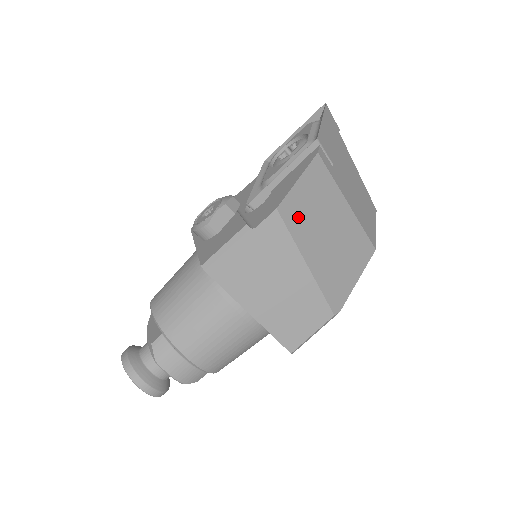
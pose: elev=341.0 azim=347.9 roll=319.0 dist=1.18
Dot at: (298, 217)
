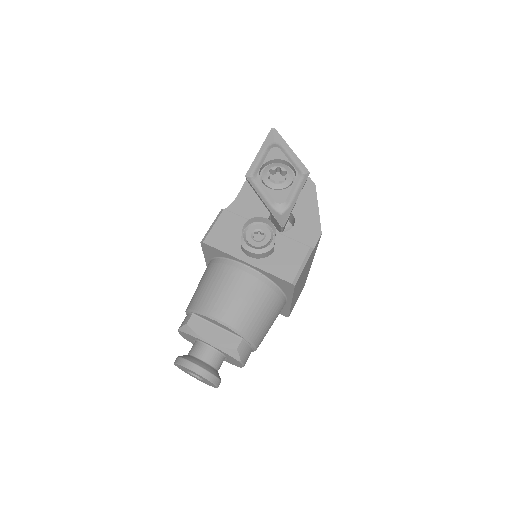
Dot at: occluded
